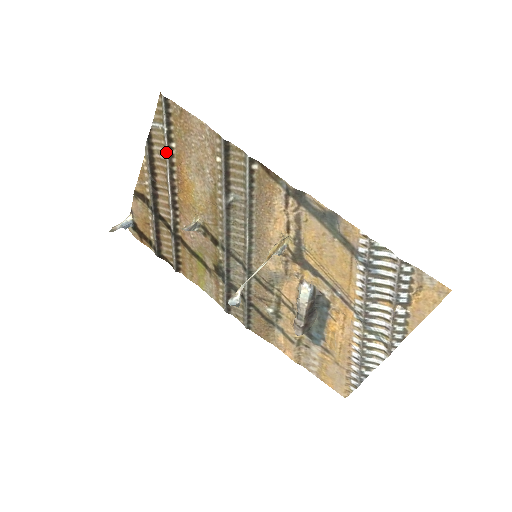
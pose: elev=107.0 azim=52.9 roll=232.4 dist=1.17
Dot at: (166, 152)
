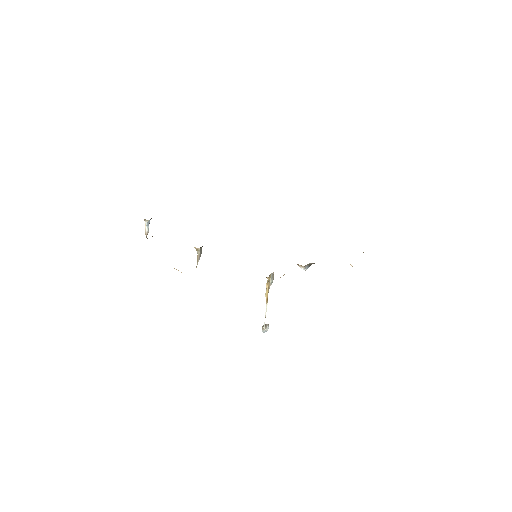
Dot at: occluded
